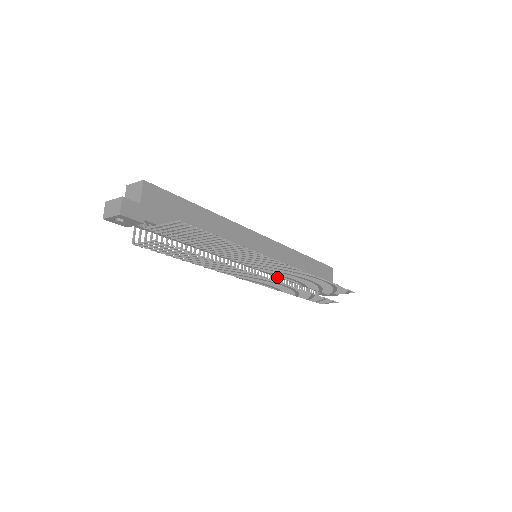
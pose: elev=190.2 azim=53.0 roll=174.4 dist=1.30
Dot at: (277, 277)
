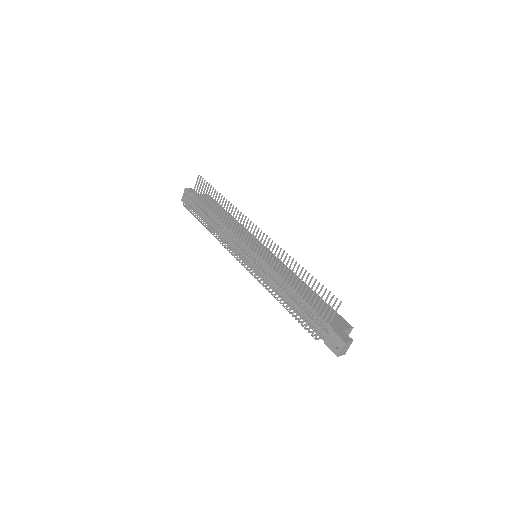
Dot at: occluded
